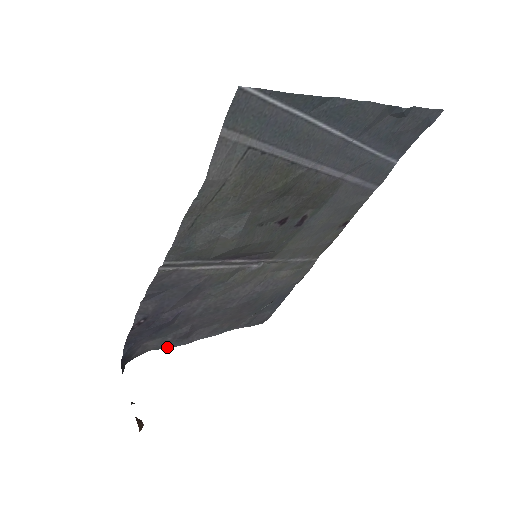
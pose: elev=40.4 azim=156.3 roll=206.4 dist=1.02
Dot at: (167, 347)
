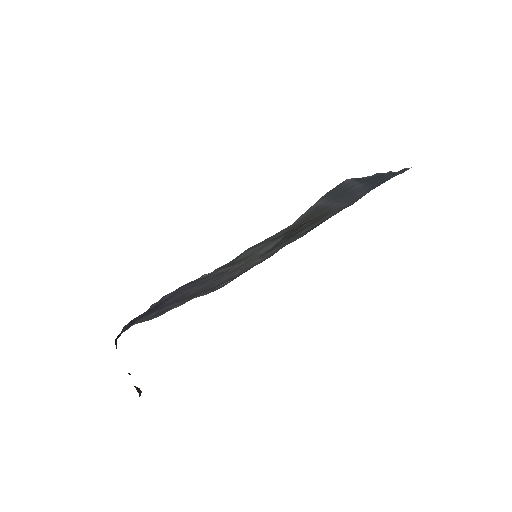
Dot at: (147, 320)
